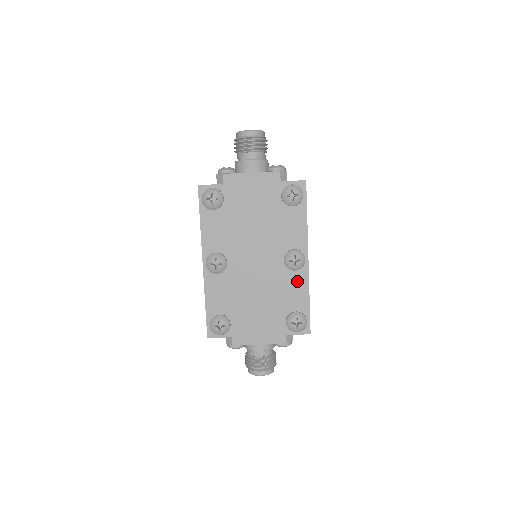
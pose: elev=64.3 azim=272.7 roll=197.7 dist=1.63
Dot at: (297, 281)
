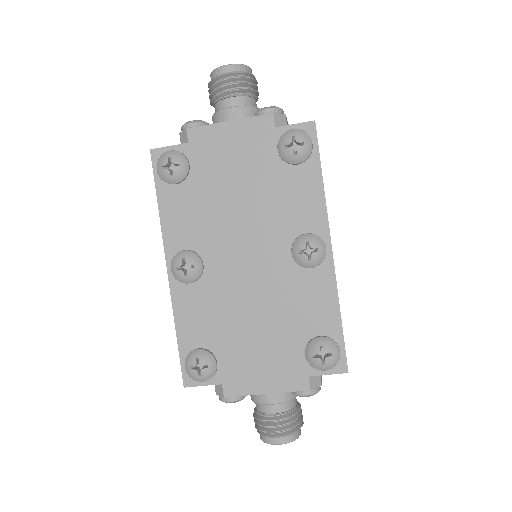
Dot at: (317, 285)
